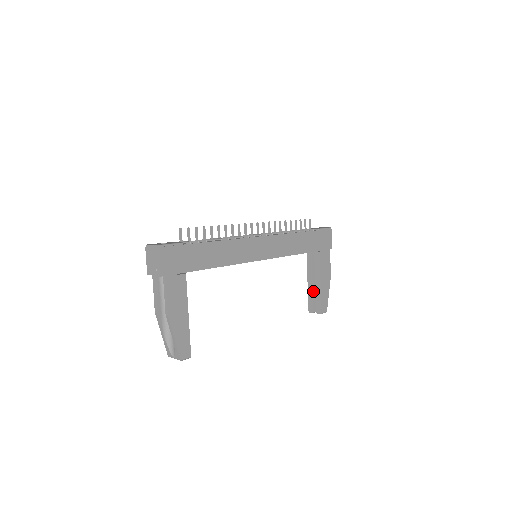
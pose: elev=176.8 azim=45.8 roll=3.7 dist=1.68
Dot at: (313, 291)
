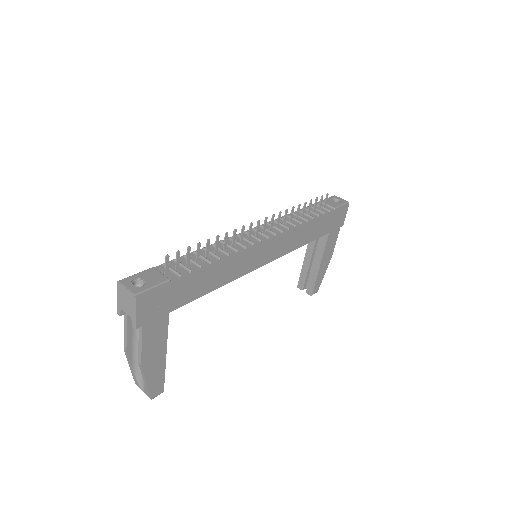
Dot at: (308, 269)
